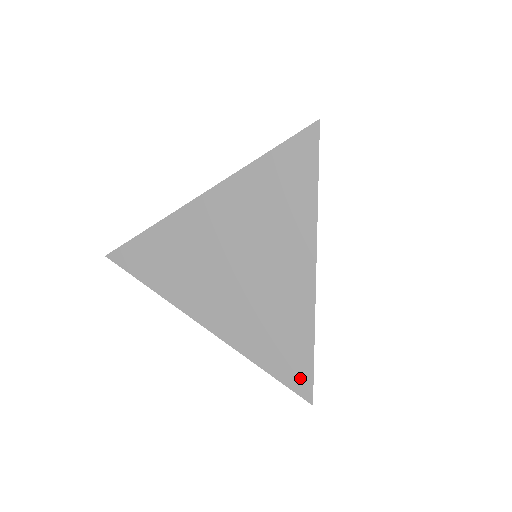
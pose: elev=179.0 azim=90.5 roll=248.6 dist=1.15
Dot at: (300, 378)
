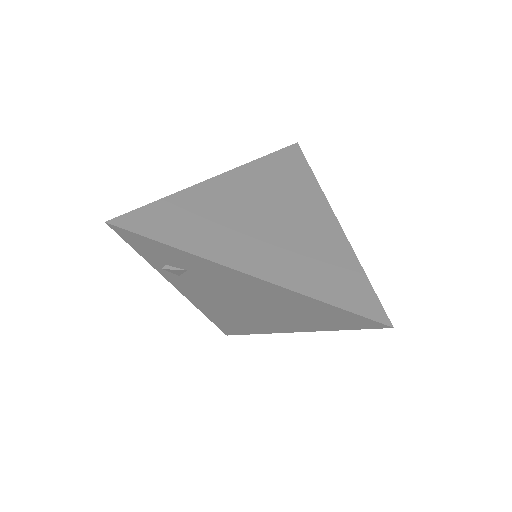
Dot at: (368, 304)
